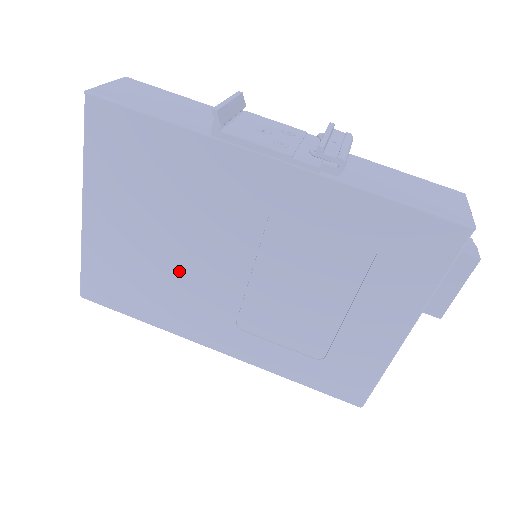
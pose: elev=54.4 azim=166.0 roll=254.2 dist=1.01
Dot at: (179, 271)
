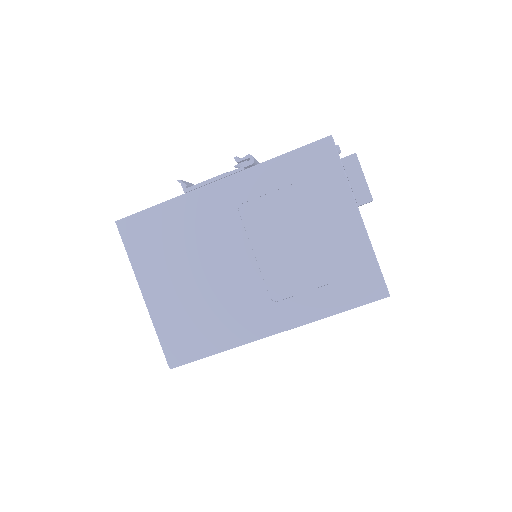
Dot at: (216, 290)
